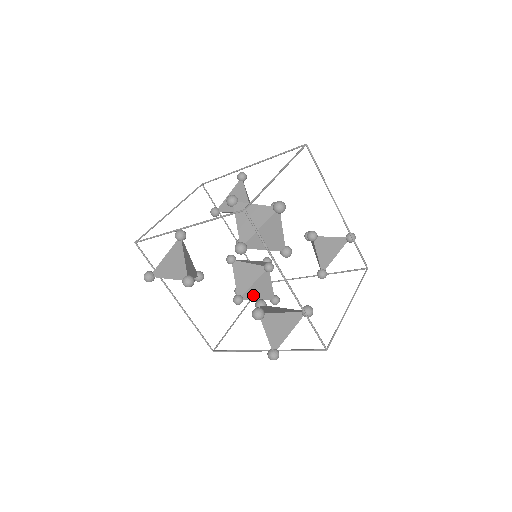
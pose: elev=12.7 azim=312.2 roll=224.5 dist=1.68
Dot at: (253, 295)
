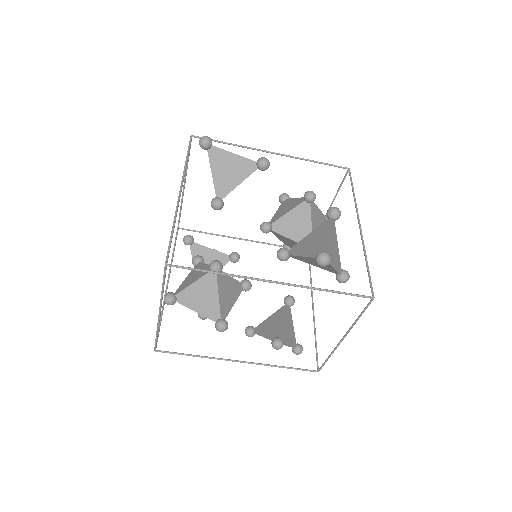
Dot at: (222, 286)
